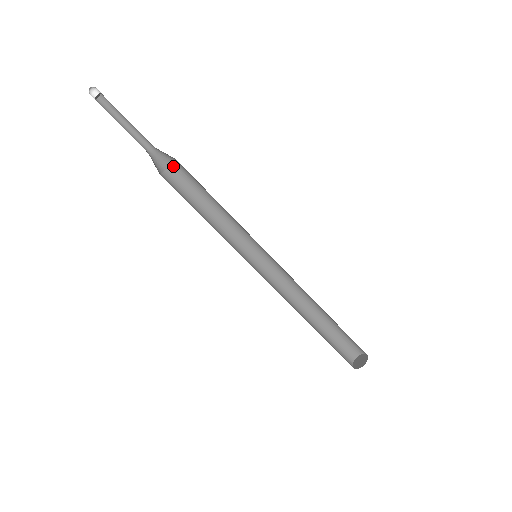
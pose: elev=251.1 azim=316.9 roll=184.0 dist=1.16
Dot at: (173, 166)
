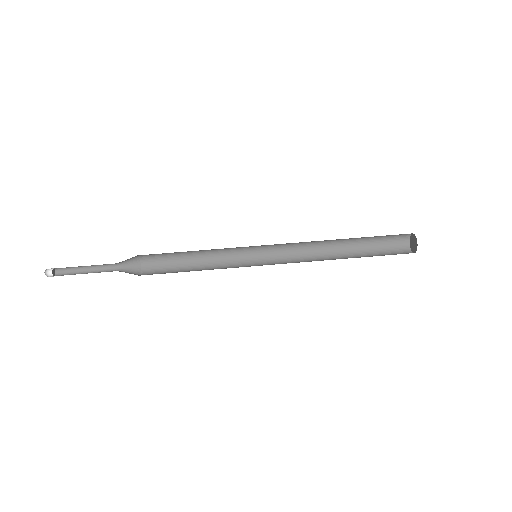
Dot at: (143, 267)
